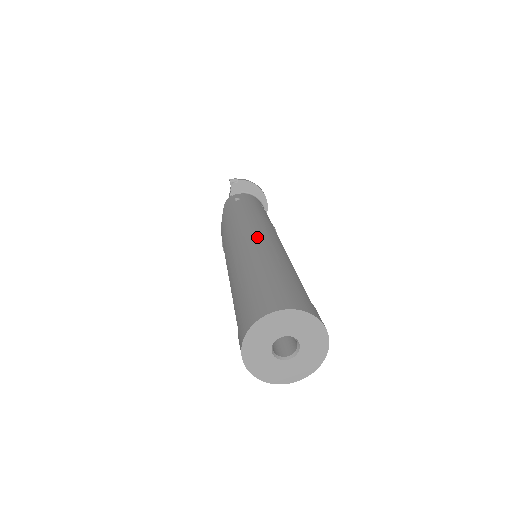
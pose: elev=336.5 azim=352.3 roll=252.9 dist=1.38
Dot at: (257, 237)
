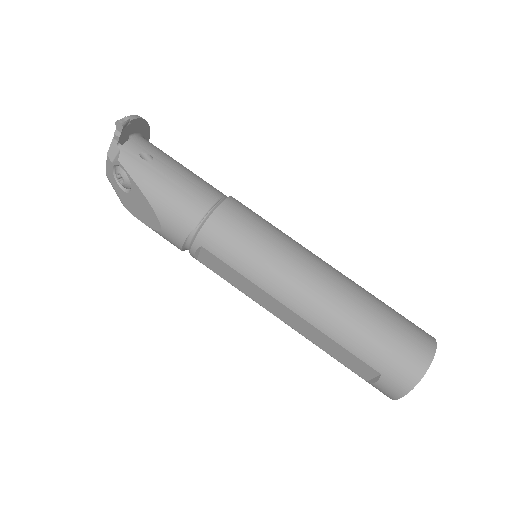
Dot at: (296, 251)
